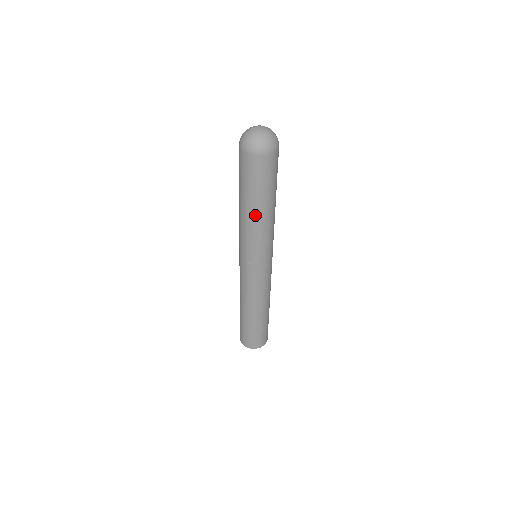
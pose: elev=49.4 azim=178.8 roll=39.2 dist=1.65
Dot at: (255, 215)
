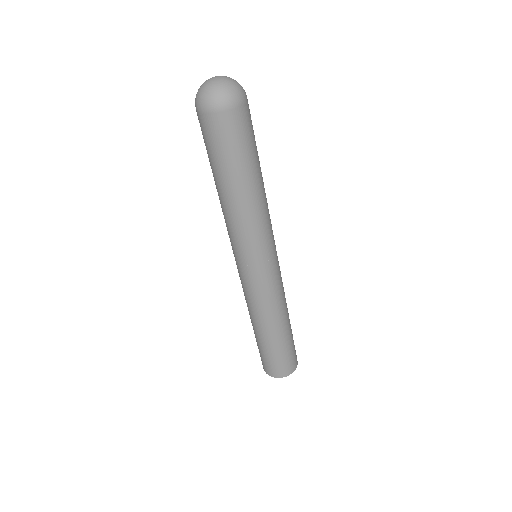
Dot at: (250, 194)
